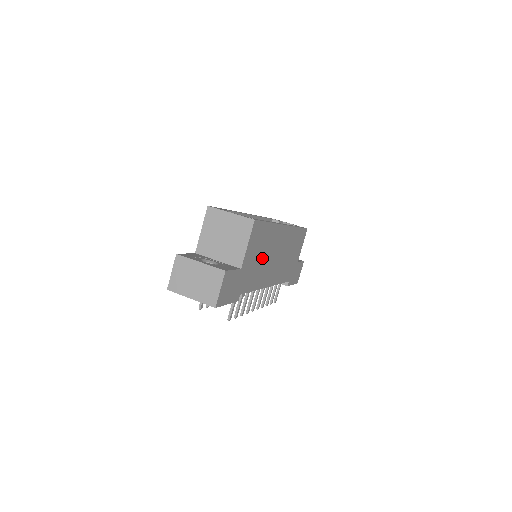
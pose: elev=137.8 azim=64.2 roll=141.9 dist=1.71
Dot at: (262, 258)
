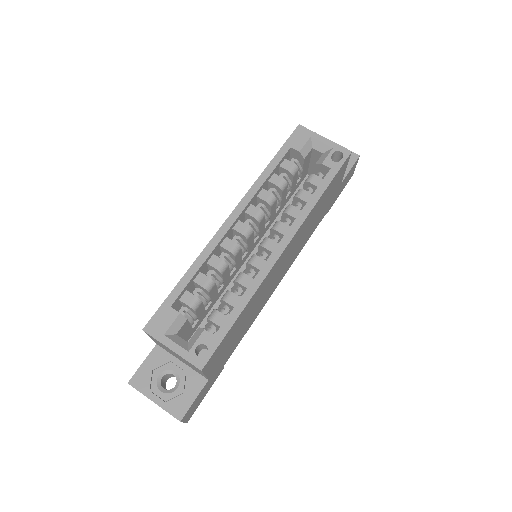
Dot at: (246, 319)
